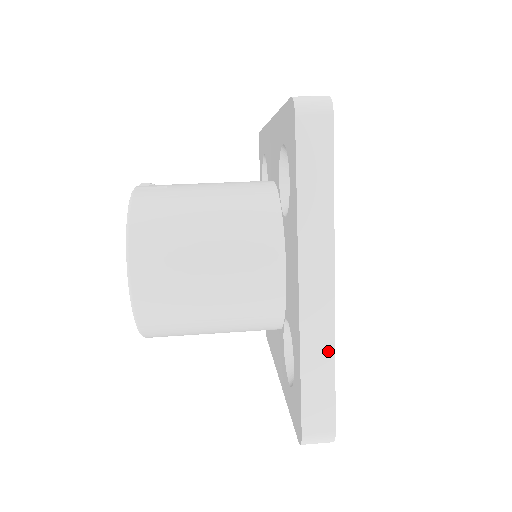
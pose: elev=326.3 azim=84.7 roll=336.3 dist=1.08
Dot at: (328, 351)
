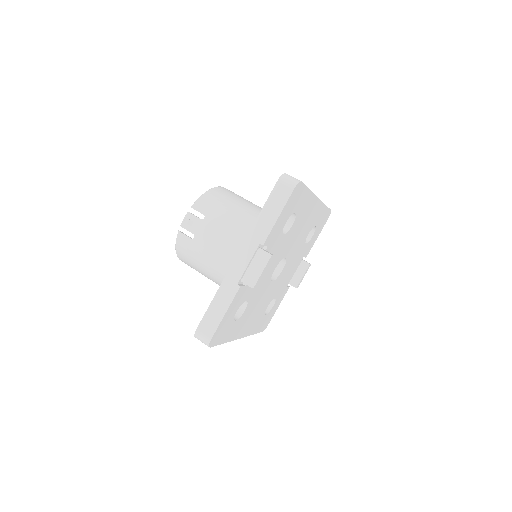
Dot at: occluded
